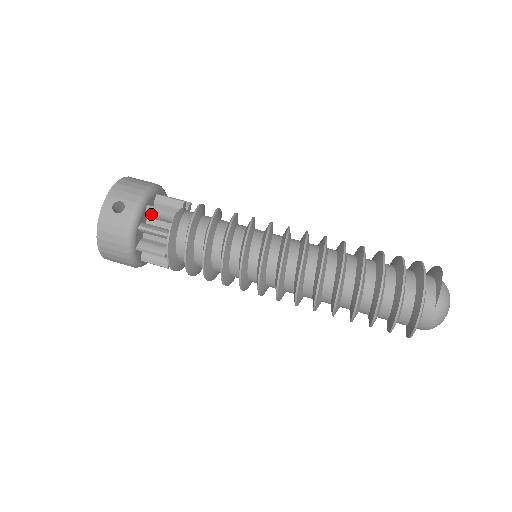
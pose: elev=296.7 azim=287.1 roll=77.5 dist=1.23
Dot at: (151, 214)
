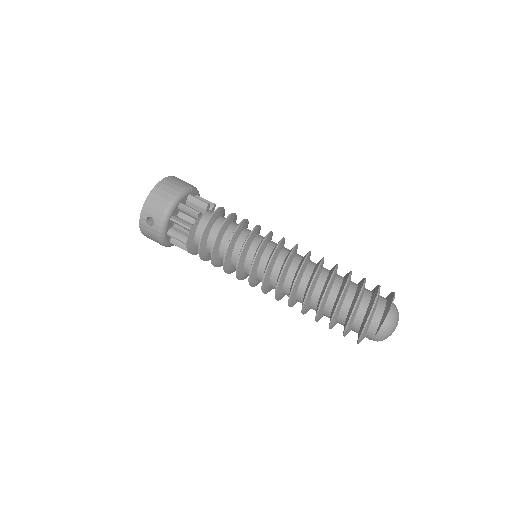
Dot at: (175, 223)
